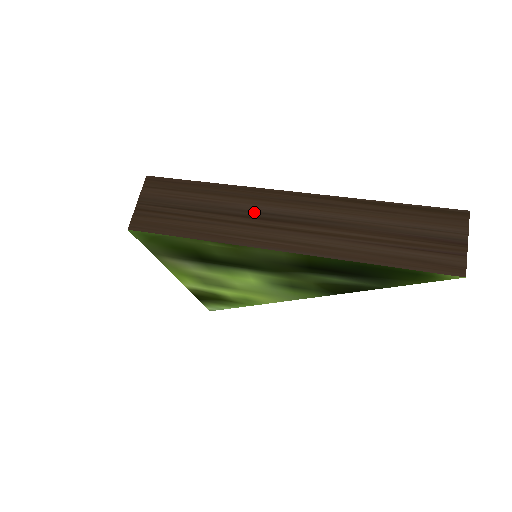
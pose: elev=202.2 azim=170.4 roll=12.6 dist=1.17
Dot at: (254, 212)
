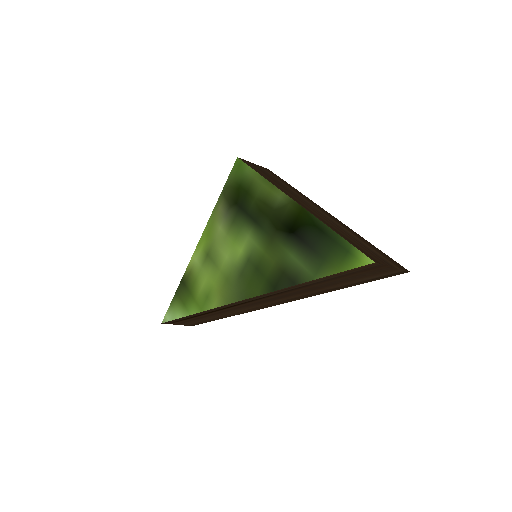
Dot at: (298, 195)
